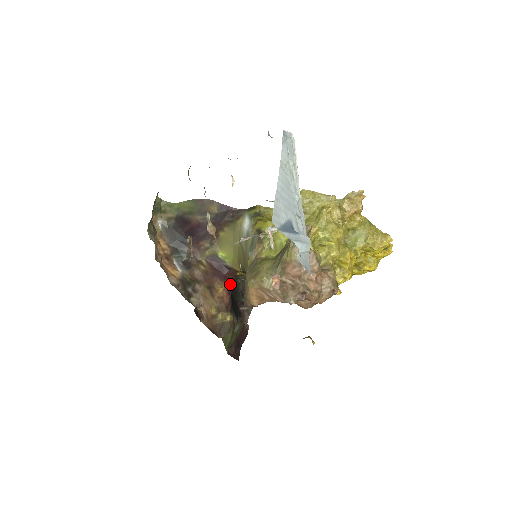
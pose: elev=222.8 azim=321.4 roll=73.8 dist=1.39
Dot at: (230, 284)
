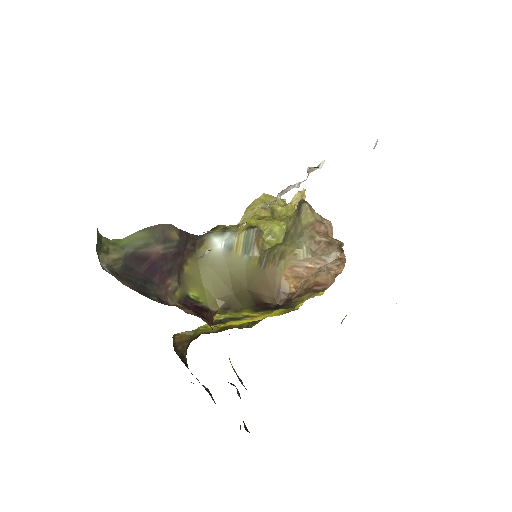
Dot at: occluded
